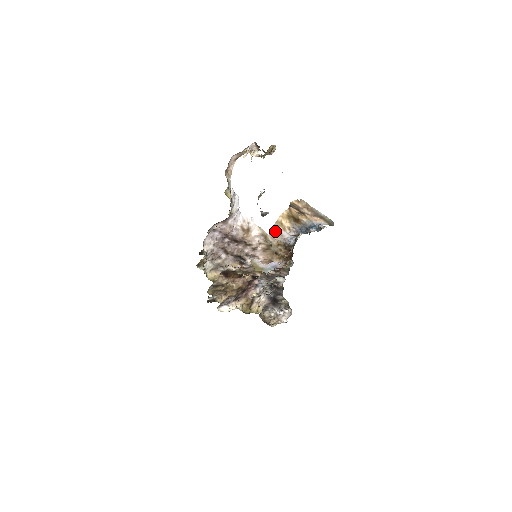
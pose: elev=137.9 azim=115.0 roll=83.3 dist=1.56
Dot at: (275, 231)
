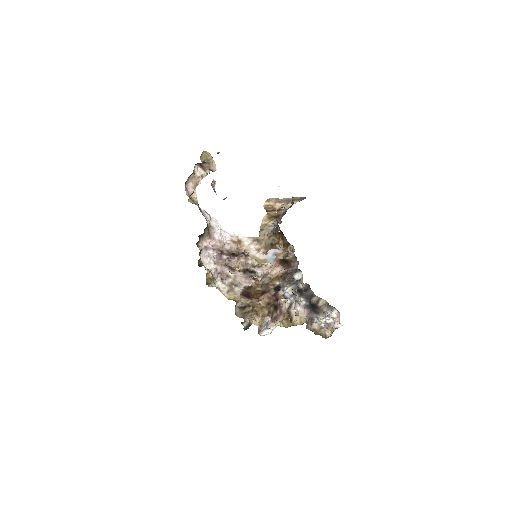
Dot at: (262, 231)
